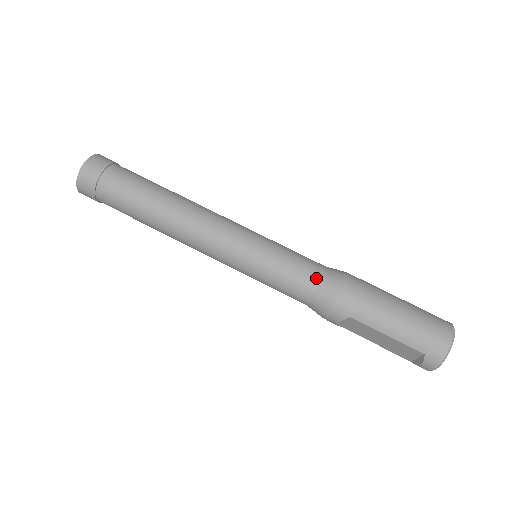
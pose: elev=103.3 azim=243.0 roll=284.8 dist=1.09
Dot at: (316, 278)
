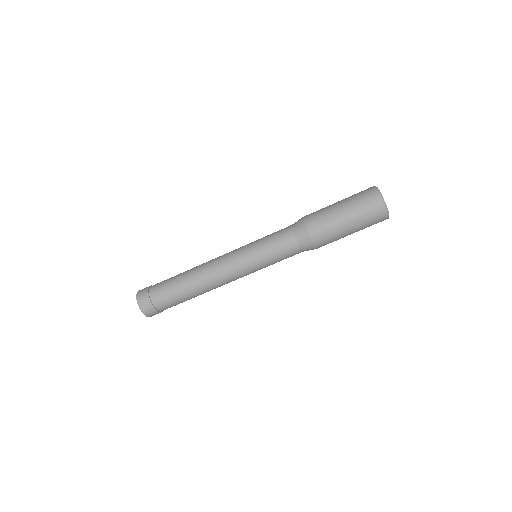
Dot at: (299, 252)
